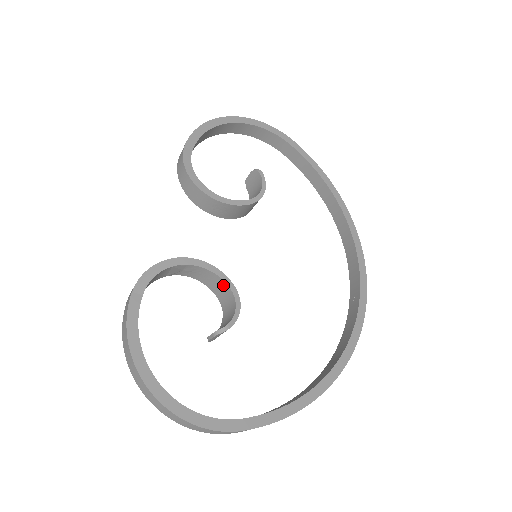
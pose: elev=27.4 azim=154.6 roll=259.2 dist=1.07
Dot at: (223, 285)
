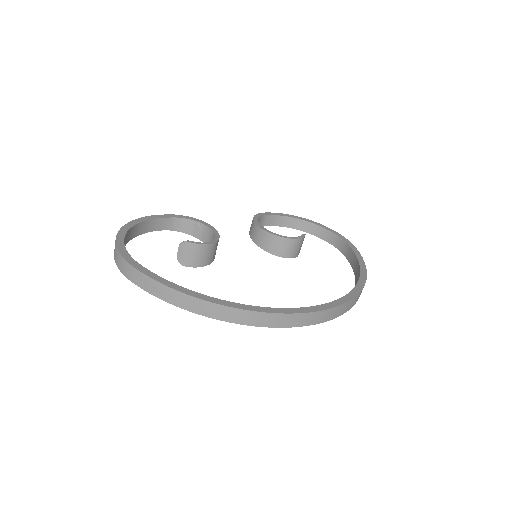
Dot at: occluded
